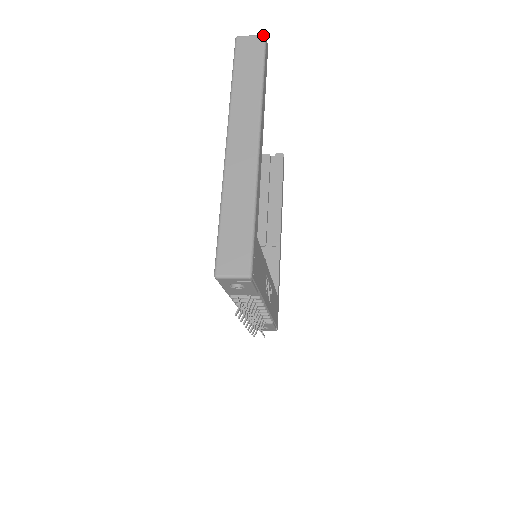
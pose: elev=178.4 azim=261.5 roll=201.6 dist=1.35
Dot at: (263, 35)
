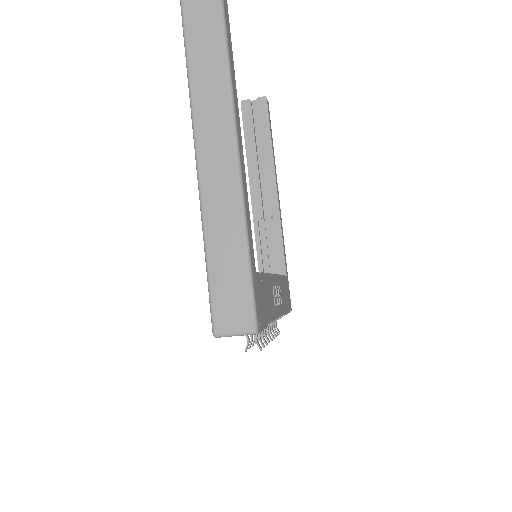
Dot at: out of frame
